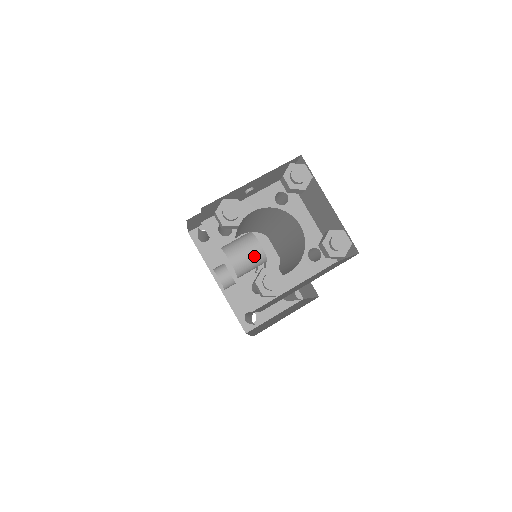
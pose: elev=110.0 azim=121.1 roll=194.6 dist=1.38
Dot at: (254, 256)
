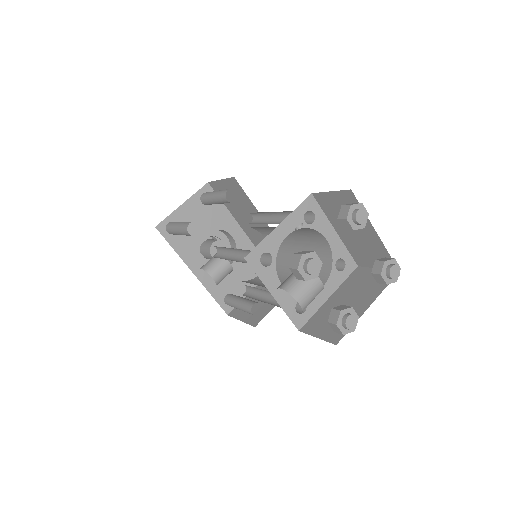
Dot at: (316, 292)
